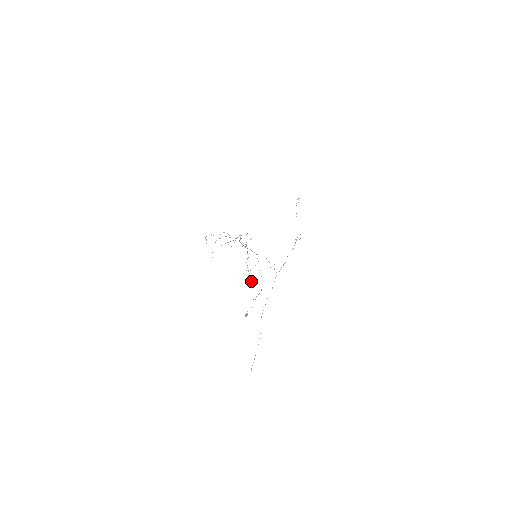
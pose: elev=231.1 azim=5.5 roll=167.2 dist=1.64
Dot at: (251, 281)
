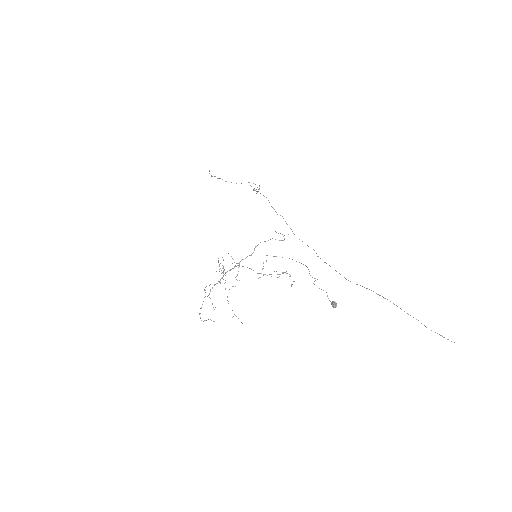
Dot at: occluded
